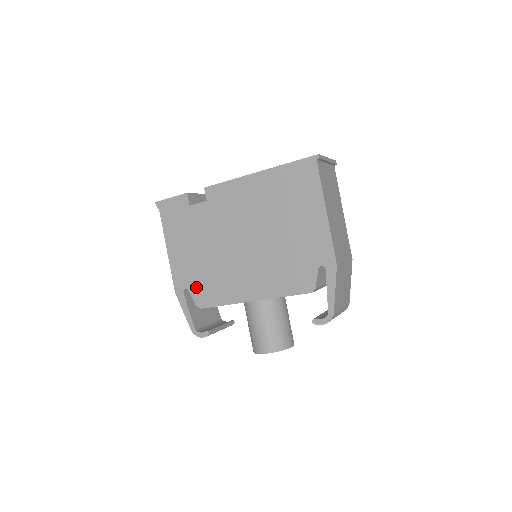
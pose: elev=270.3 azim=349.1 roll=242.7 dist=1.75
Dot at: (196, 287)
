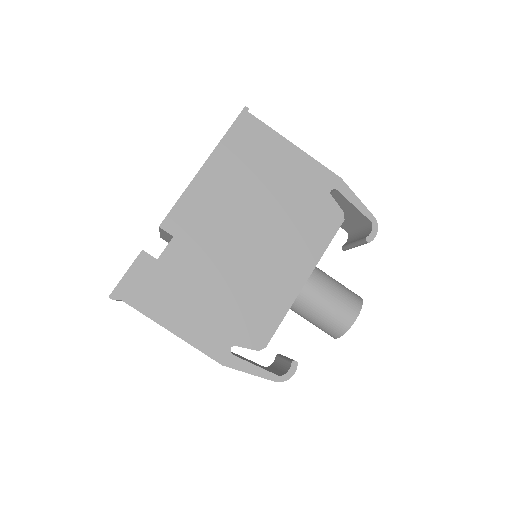
Dot at: (241, 332)
